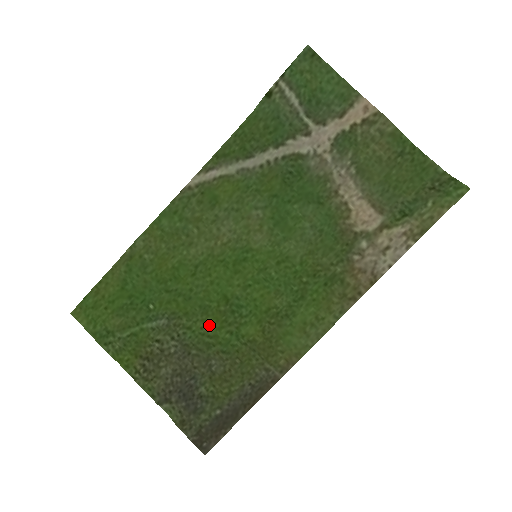
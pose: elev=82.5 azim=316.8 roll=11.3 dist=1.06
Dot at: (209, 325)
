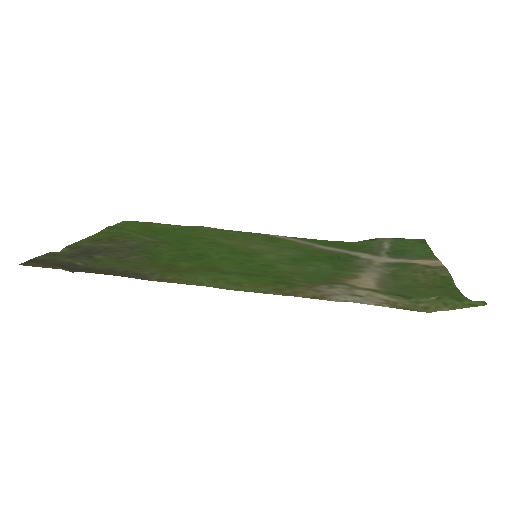
Dot at: (169, 252)
